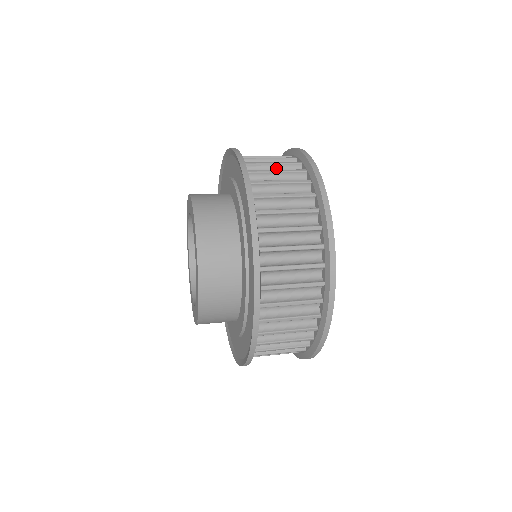
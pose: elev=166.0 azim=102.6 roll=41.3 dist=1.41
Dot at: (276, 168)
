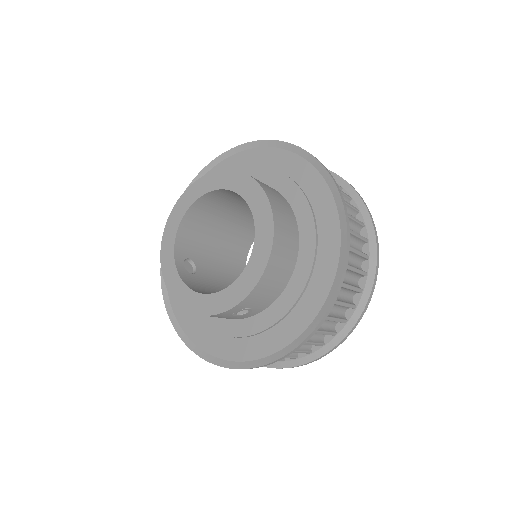
Dot at: occluded
